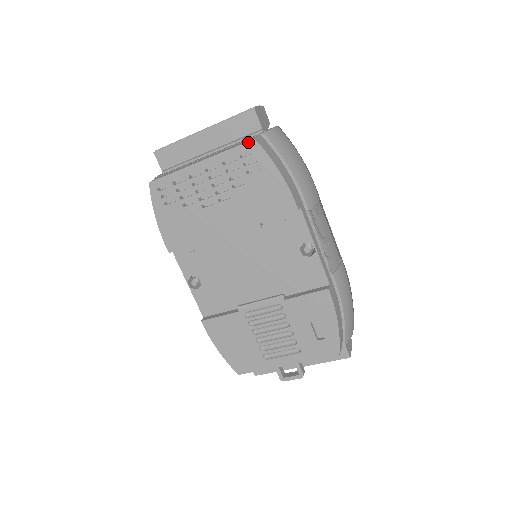
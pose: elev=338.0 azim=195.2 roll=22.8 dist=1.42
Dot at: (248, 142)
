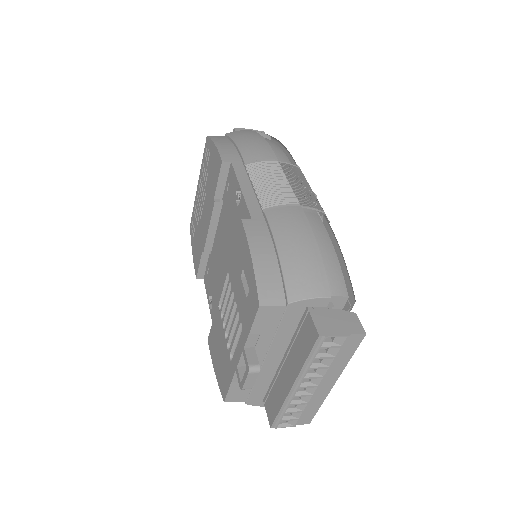
Dot at: (206, 142)
